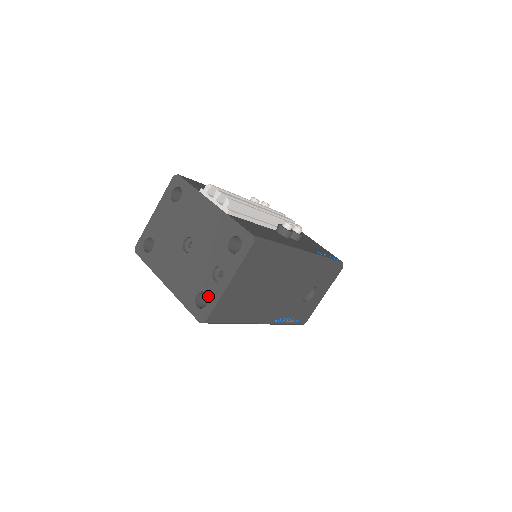
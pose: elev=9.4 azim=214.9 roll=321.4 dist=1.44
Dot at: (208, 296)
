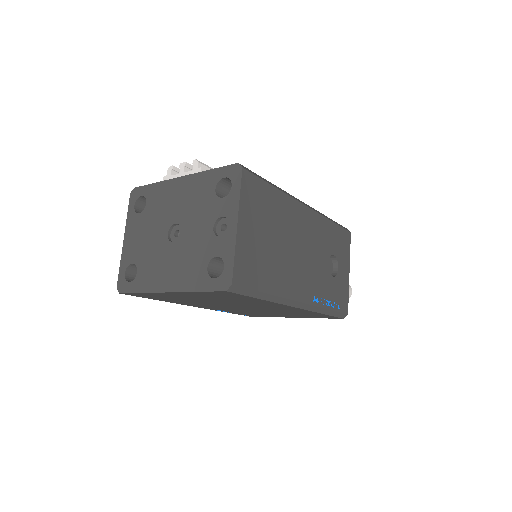
Dot at: (221, 257)
